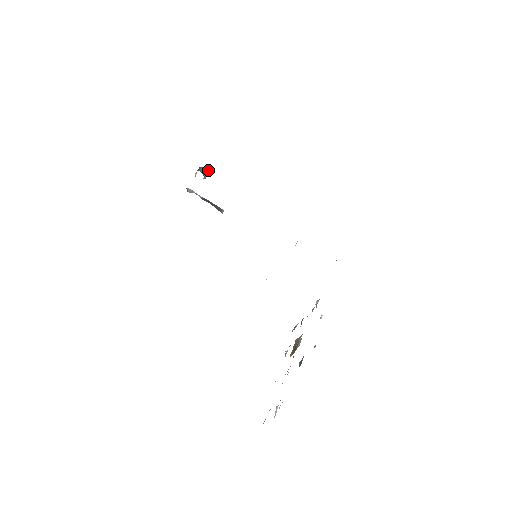
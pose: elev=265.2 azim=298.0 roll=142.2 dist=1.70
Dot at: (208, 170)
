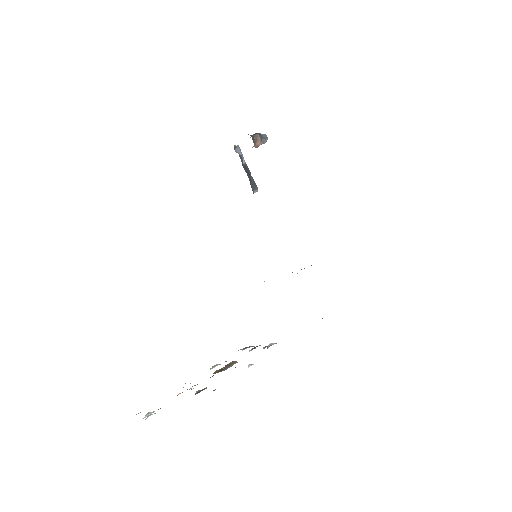
Dot at: (264, 141)
